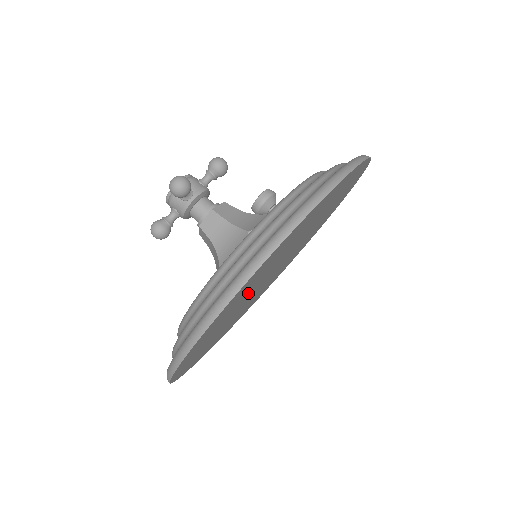
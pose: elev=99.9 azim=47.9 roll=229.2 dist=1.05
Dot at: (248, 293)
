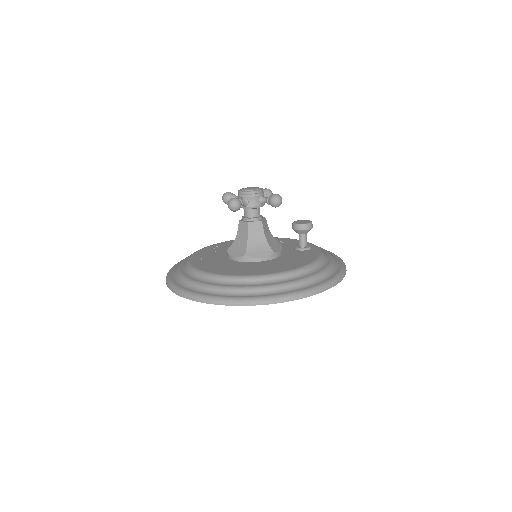
Dot at: occluded
